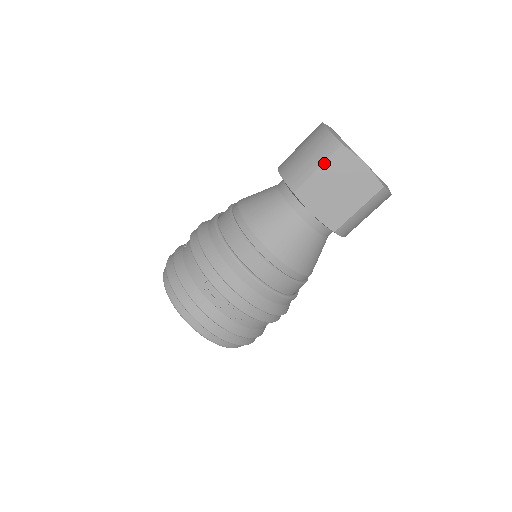
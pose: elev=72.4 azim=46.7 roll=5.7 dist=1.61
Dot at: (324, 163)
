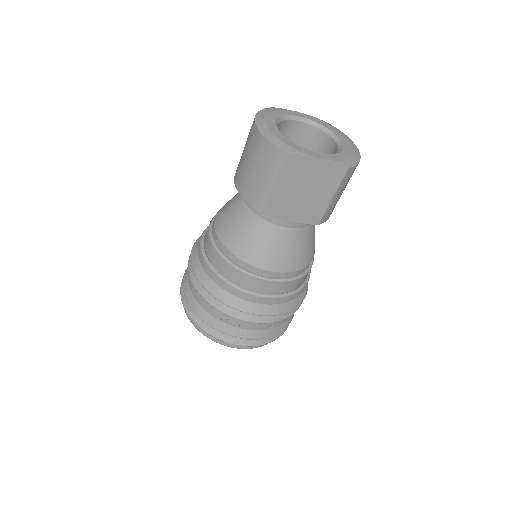
Dot at: (277, 177)
